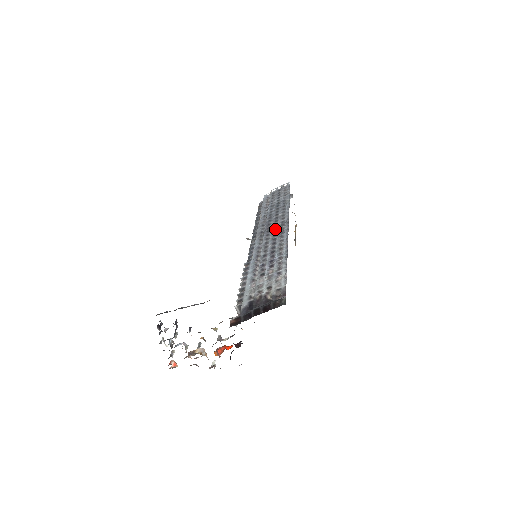
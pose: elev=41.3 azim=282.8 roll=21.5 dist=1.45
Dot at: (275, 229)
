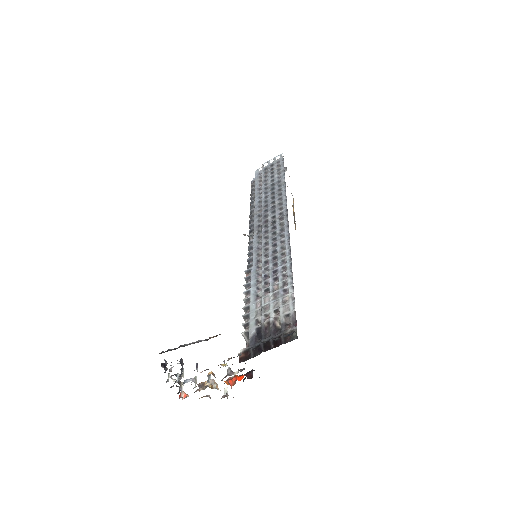
Dot at: (274, 224)
